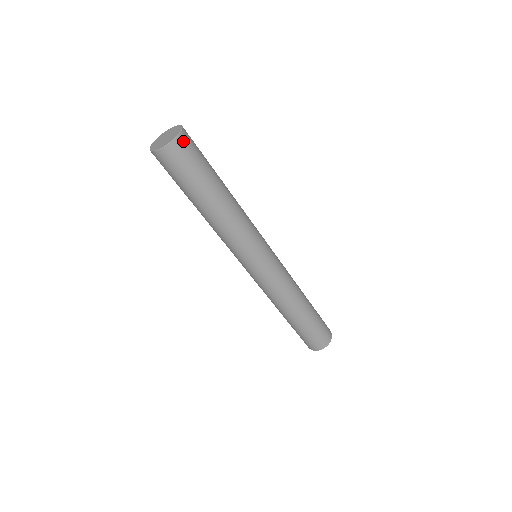
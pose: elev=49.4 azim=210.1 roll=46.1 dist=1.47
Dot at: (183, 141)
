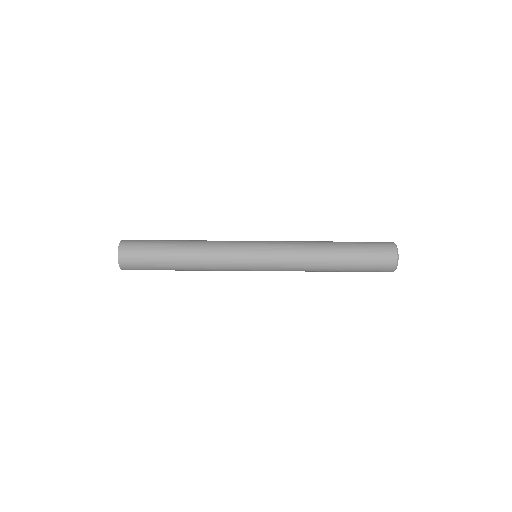
Dot at: (127, 240)
